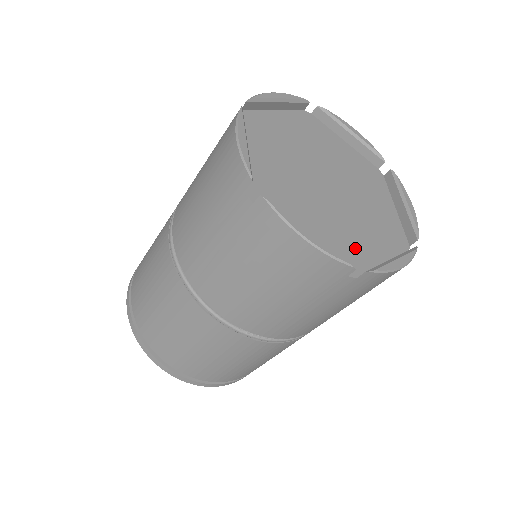
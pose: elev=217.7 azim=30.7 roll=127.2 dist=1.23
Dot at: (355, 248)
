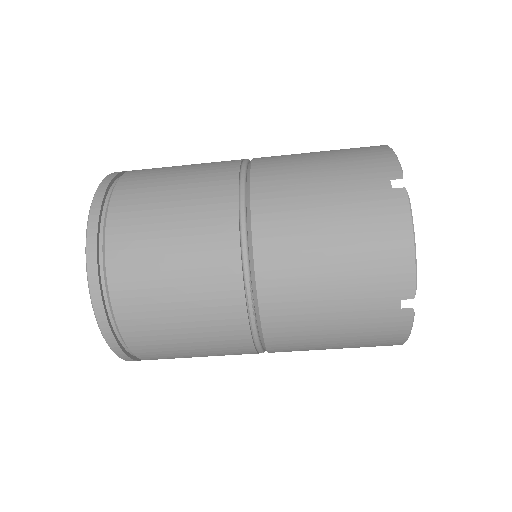
Dot at: occluded
